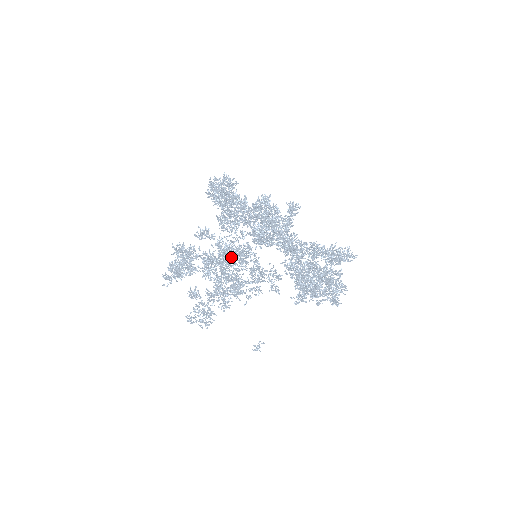
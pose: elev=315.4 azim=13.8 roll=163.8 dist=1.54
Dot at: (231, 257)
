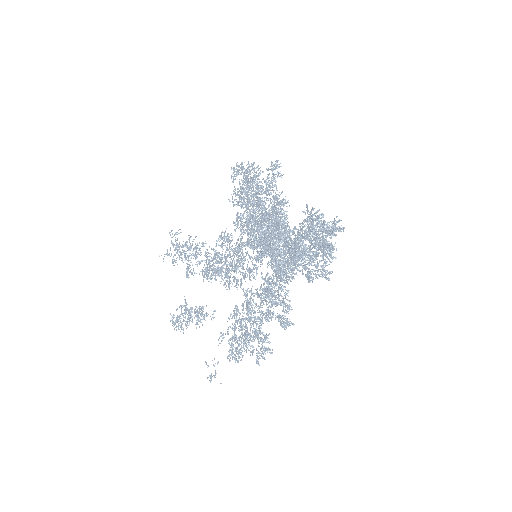
Dot at: (224, 240)
